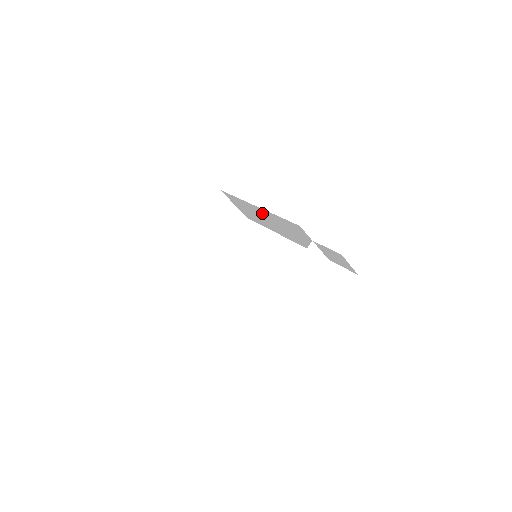
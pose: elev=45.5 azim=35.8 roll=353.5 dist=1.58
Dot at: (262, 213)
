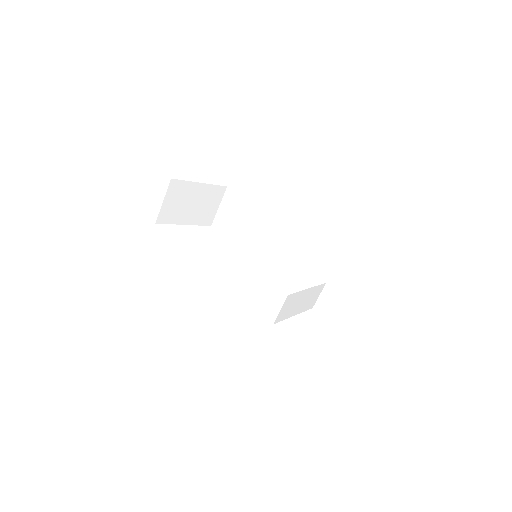
Dot at: (274, 232)
